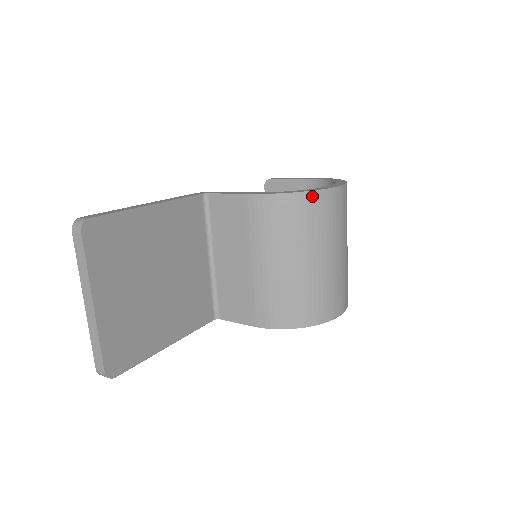
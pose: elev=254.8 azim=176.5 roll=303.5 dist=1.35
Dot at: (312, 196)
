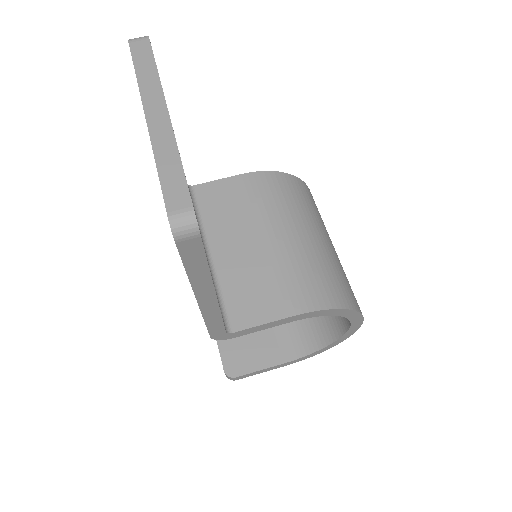
Dot at: (304, 185)
